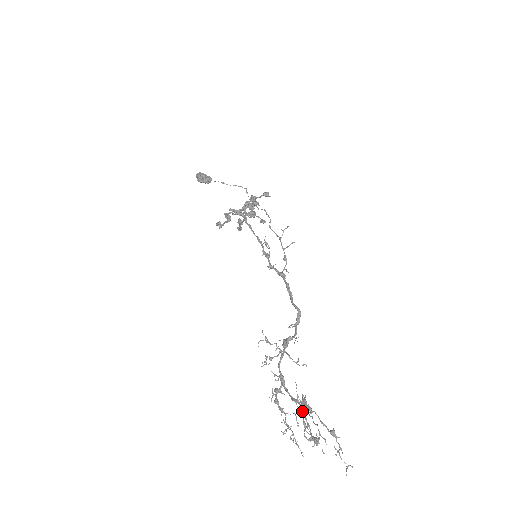
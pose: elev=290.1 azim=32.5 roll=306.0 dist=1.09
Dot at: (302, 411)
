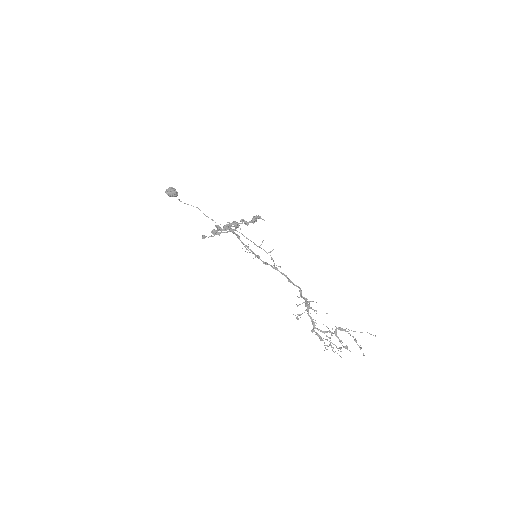
Dot at: (336, 335)
